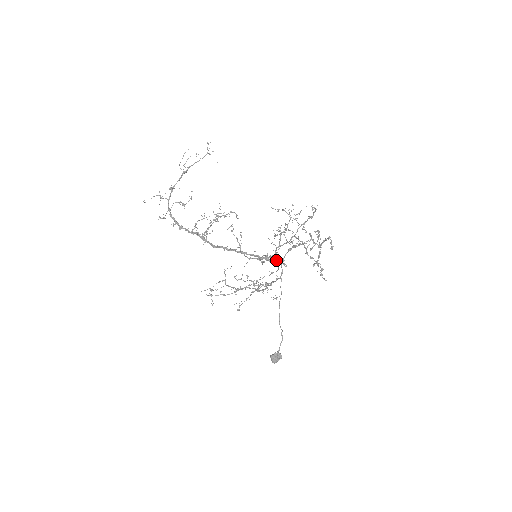
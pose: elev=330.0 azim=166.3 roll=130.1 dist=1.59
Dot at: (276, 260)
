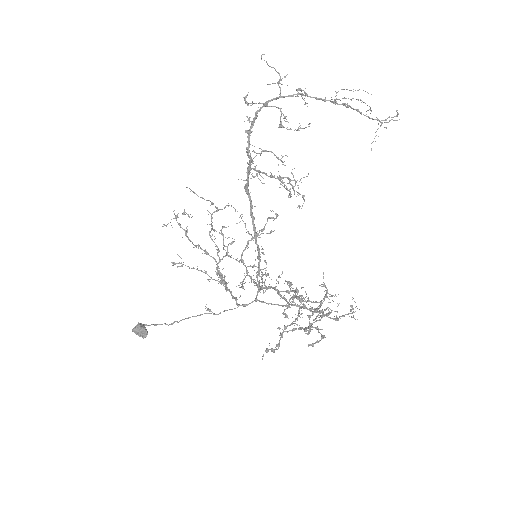
Dot at: (259, 290)
